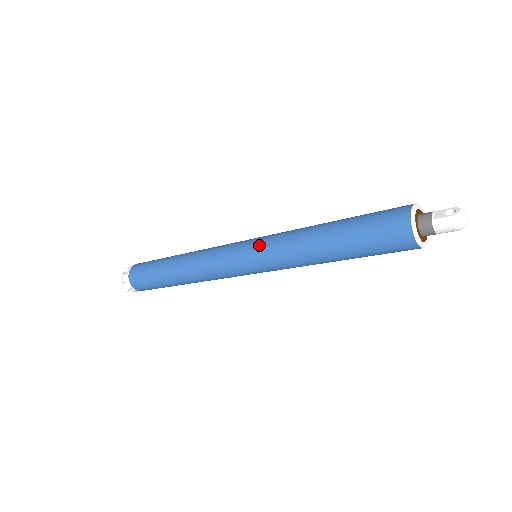
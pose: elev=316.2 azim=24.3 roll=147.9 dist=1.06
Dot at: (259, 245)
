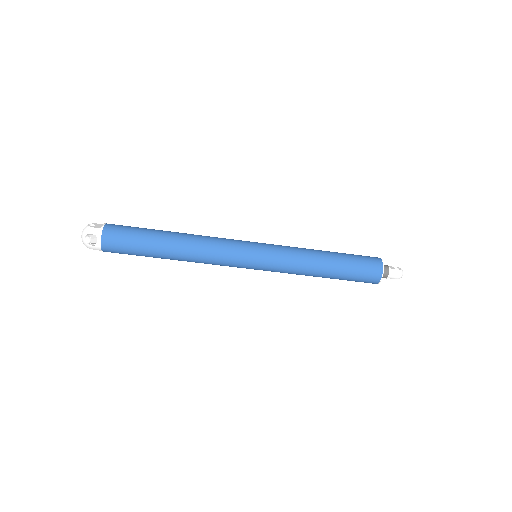
Dot at: (272, 247)
